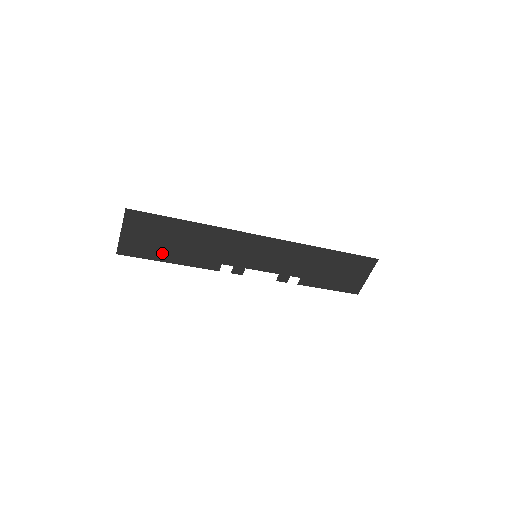
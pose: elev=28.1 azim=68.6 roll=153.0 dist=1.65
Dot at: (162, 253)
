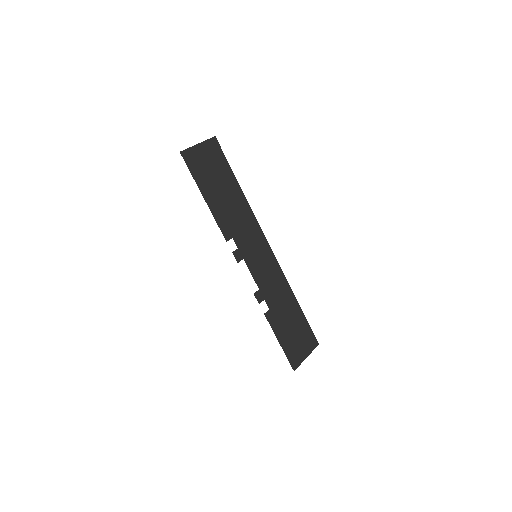
Dot at: (206, 186)
